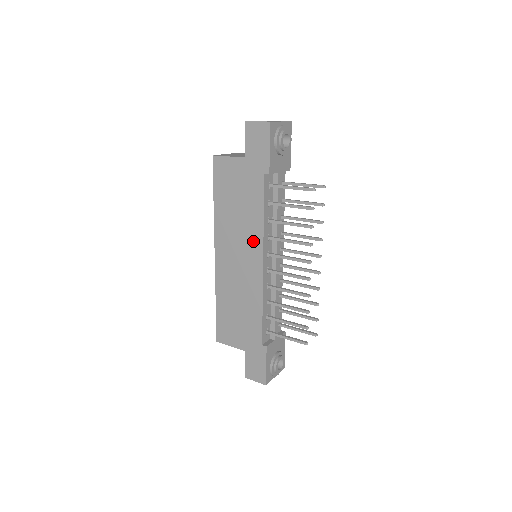
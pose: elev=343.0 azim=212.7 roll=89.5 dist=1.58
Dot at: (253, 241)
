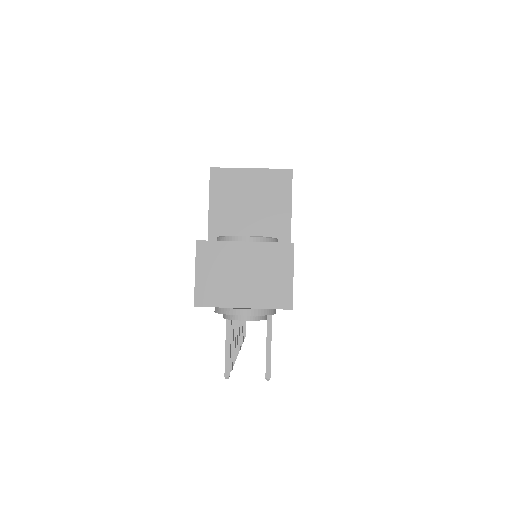
Dot at: occluded
